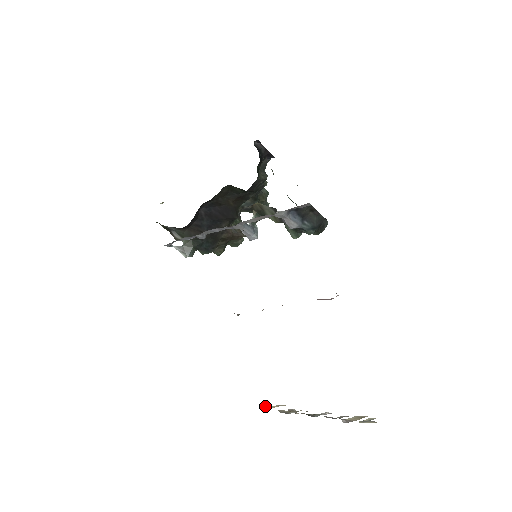
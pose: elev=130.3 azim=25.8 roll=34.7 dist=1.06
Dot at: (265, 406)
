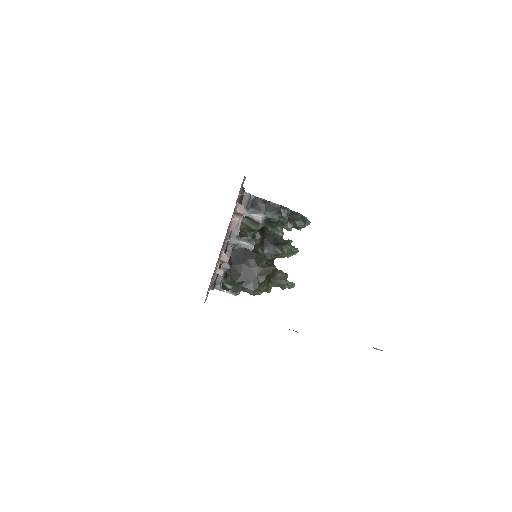
Dot at: occluded
